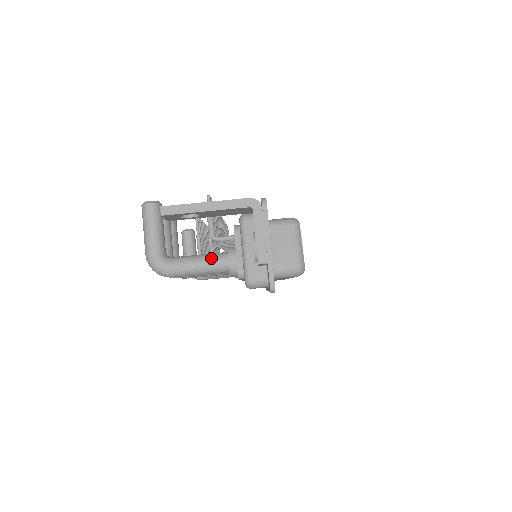
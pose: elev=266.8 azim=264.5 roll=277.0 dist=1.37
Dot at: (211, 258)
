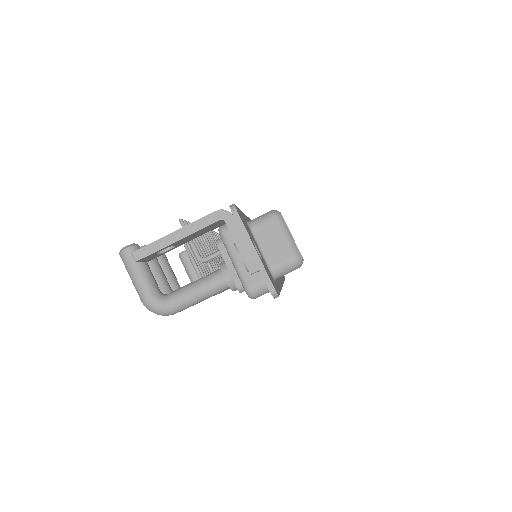
Dot at: (206, 281)
